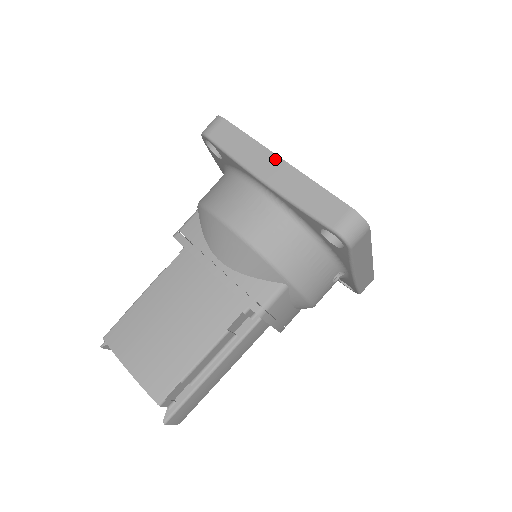
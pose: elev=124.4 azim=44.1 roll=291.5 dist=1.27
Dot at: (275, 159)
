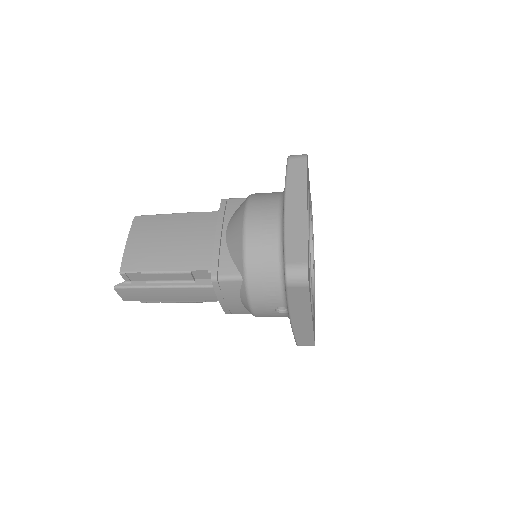
Dot at: (304, 202)
